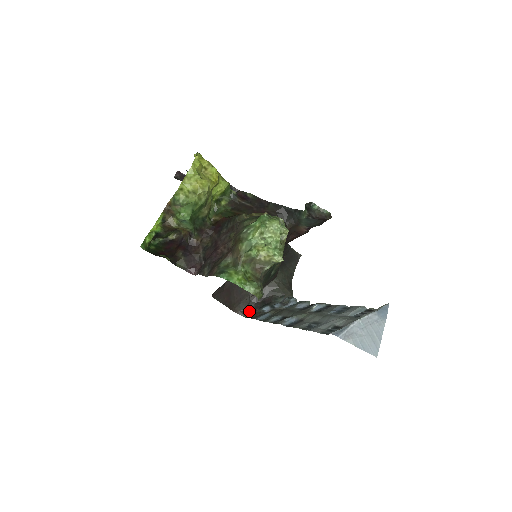
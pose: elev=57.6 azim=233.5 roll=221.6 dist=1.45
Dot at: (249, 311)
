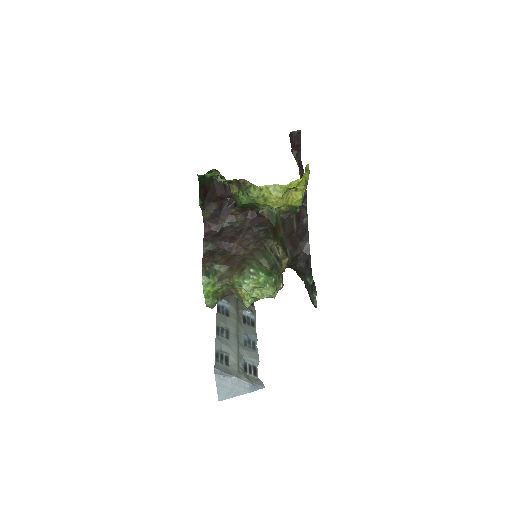
Dot at: occluded
